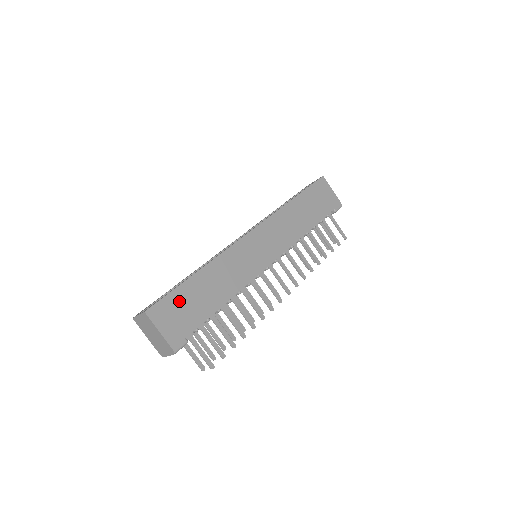
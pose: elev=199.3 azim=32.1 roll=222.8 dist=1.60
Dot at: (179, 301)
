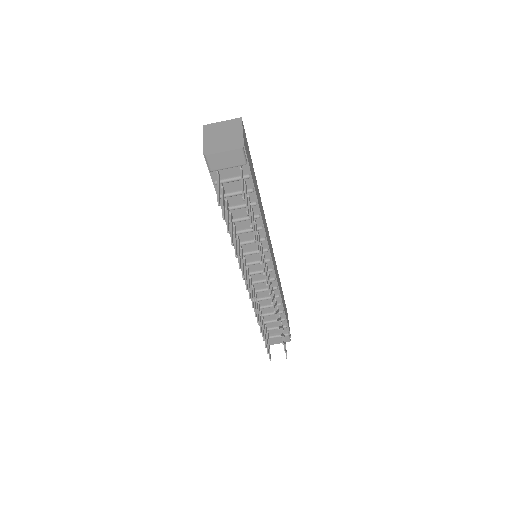
Dot at: occluded
